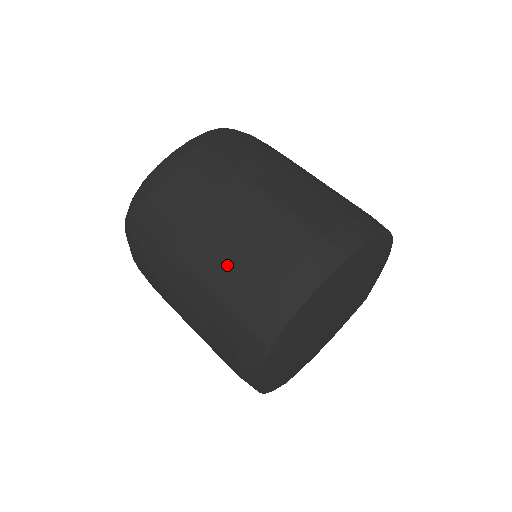
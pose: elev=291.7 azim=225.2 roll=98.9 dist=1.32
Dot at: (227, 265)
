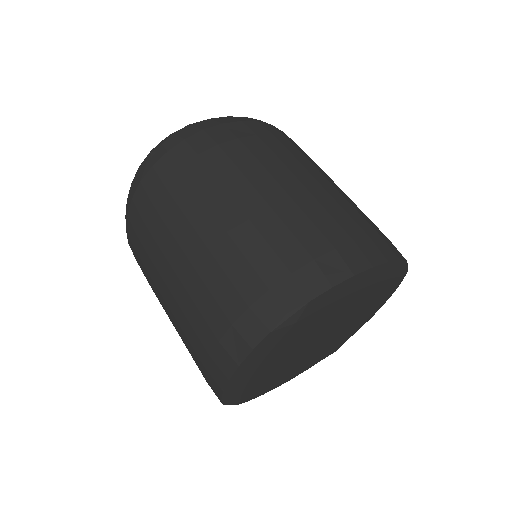
Dot at: (266, 221)
